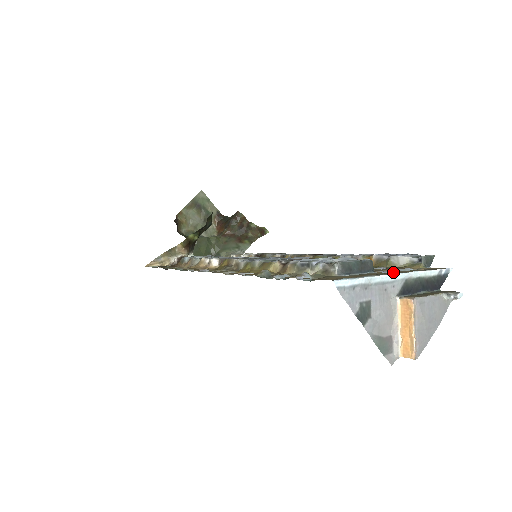
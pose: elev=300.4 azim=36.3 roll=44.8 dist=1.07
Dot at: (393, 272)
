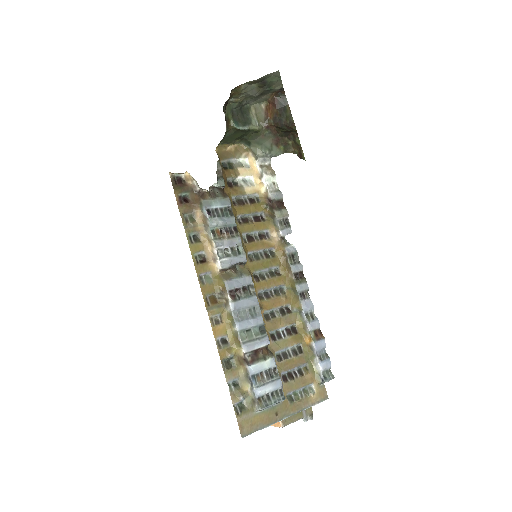
Dot at: (290, 406)
